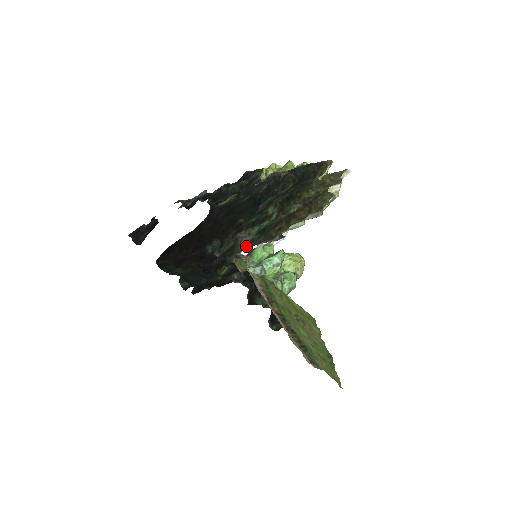
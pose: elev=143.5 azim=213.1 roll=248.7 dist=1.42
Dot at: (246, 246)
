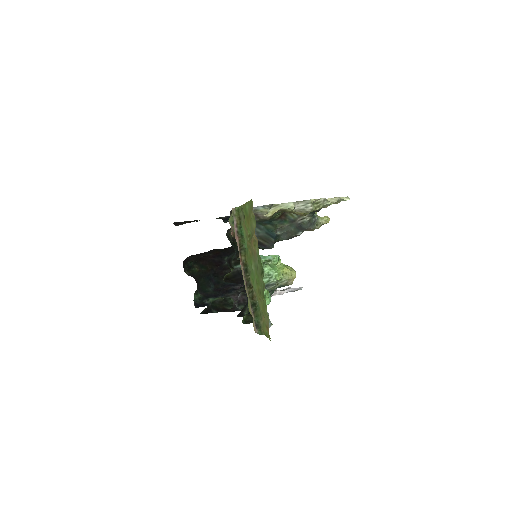
Dot at: occluded
